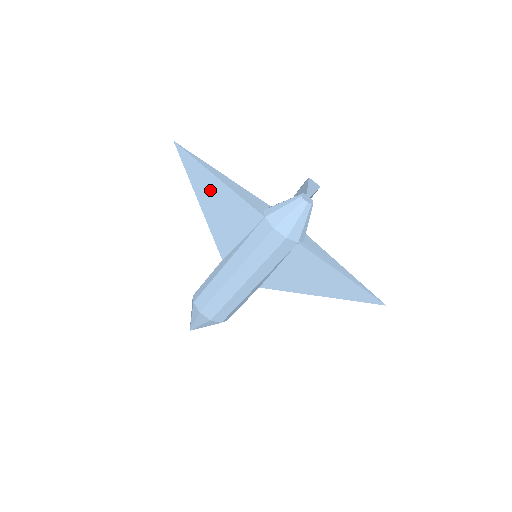
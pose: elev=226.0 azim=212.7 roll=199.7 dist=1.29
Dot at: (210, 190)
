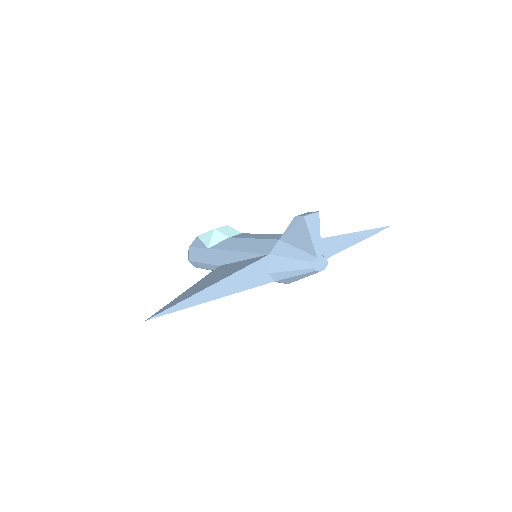
Dot at: occluded
